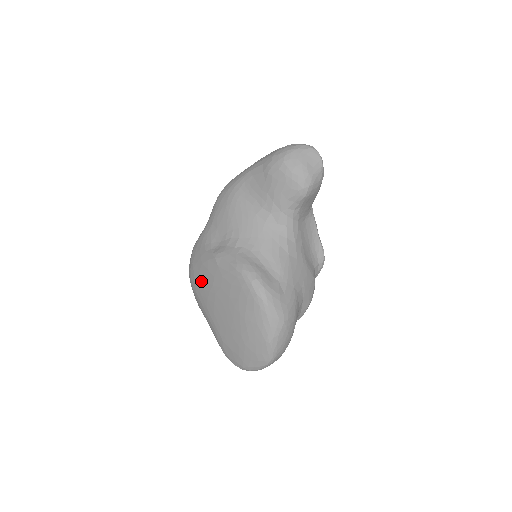
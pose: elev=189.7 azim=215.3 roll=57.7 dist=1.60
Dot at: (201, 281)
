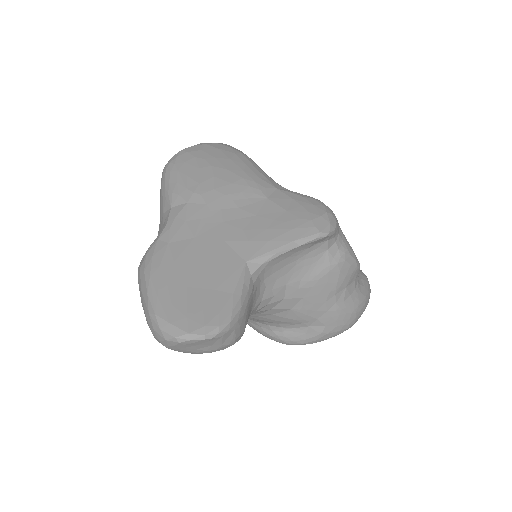
Dot at: occluded
